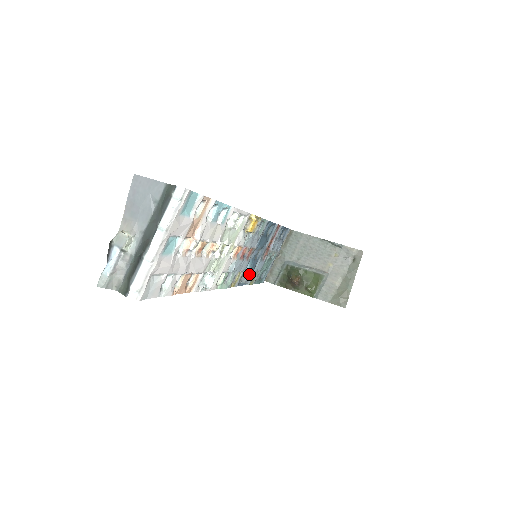
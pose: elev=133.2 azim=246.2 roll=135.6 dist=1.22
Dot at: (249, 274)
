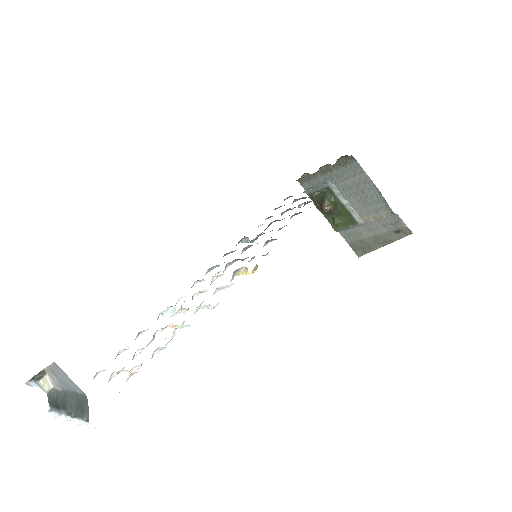
Dot at: (252, 241)
